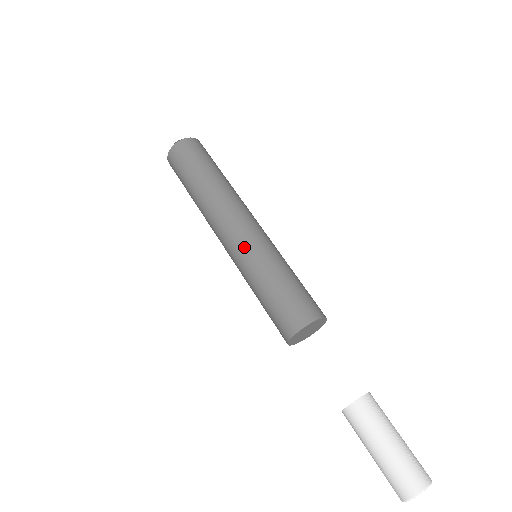
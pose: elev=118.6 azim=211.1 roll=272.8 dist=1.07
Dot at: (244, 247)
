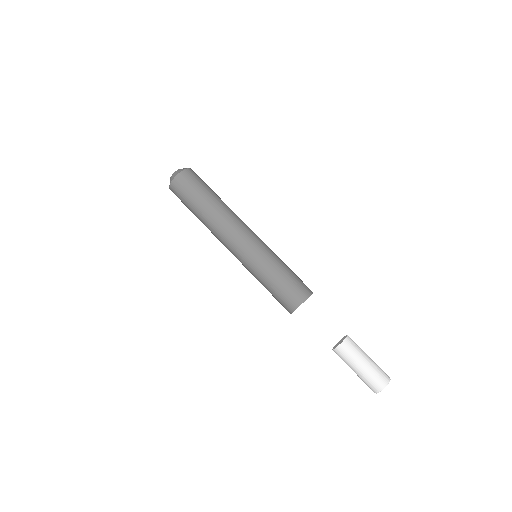
Dot at: (253, 250)
